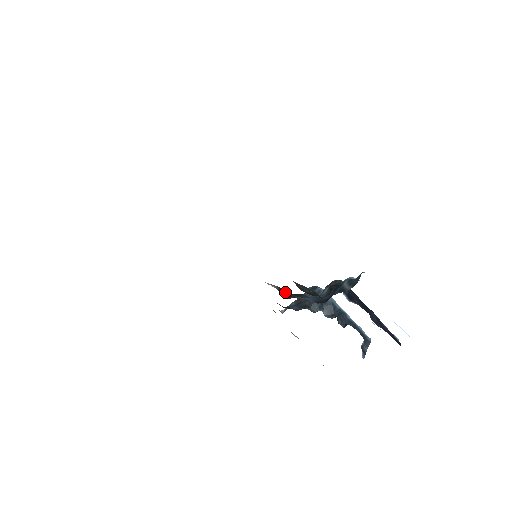
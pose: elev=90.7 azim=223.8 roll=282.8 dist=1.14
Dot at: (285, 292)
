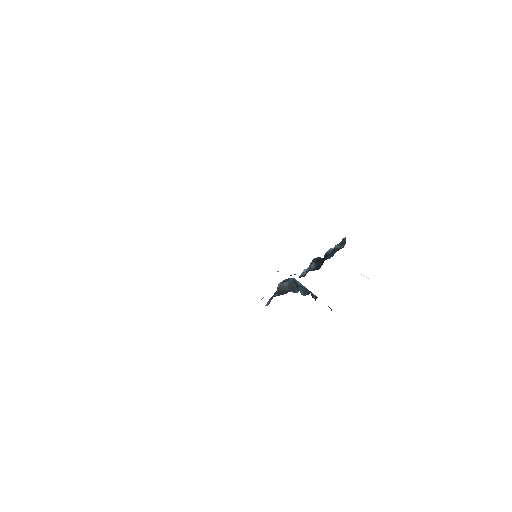
Dot at: occluded
